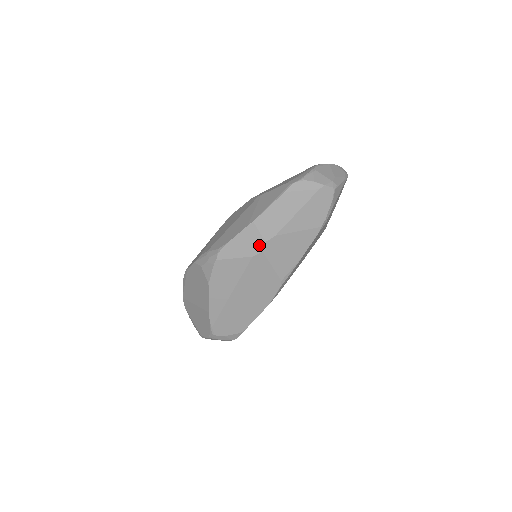
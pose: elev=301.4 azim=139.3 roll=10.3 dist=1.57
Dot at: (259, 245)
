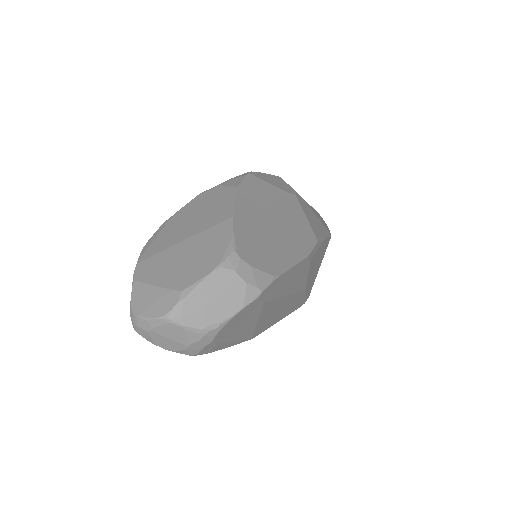
Dot at: (291, 190)
